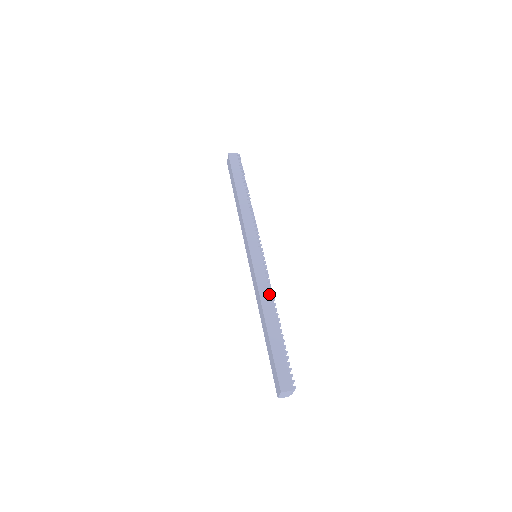
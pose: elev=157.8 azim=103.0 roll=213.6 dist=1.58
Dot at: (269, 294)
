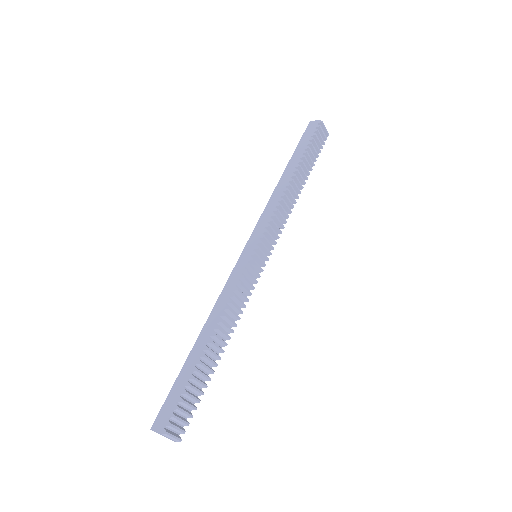
Dot at: (224, 307)
